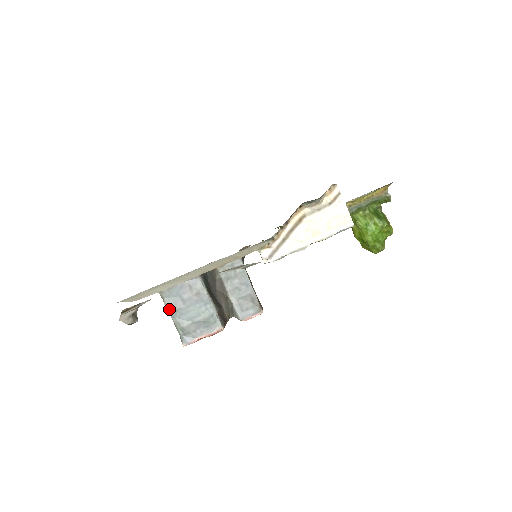
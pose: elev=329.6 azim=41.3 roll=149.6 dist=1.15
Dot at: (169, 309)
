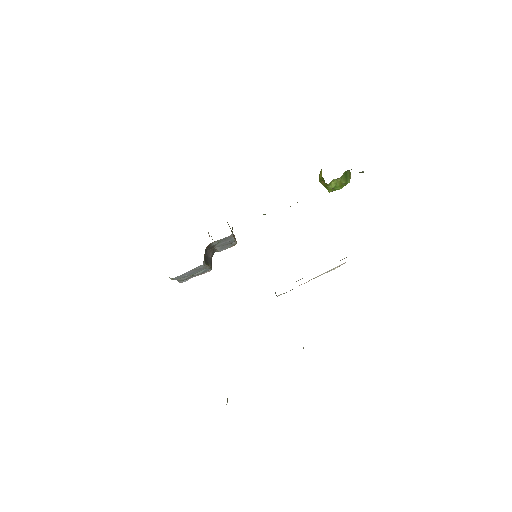
Dot at: occluded
